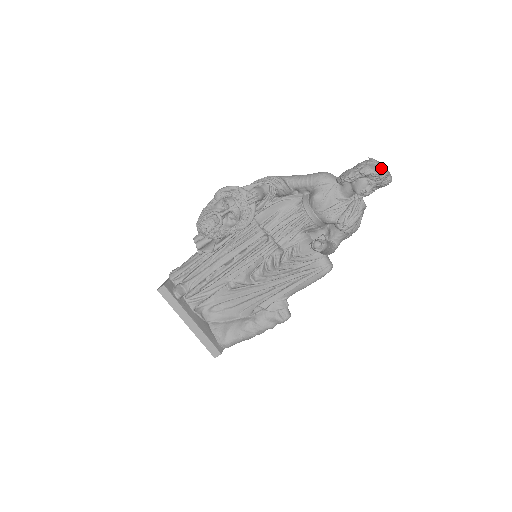
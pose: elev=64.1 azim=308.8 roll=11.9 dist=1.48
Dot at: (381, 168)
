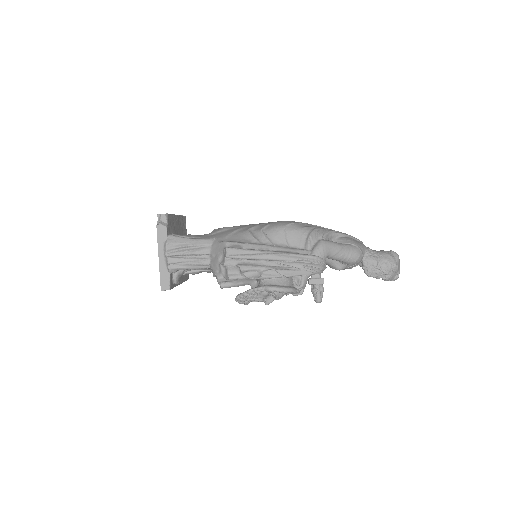
Dot at: occluded
